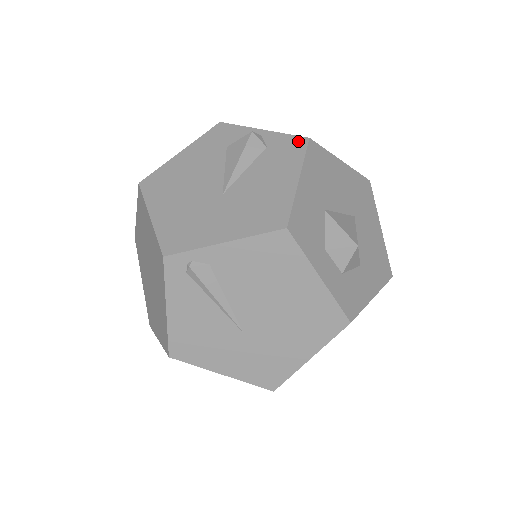
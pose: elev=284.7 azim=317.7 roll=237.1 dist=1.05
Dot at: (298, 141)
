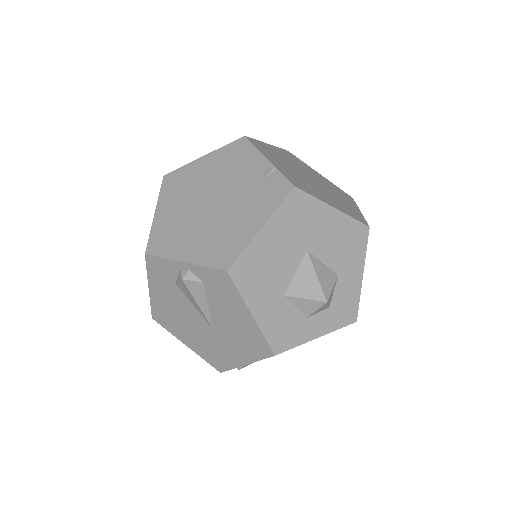
Dot at: (221, 276)
